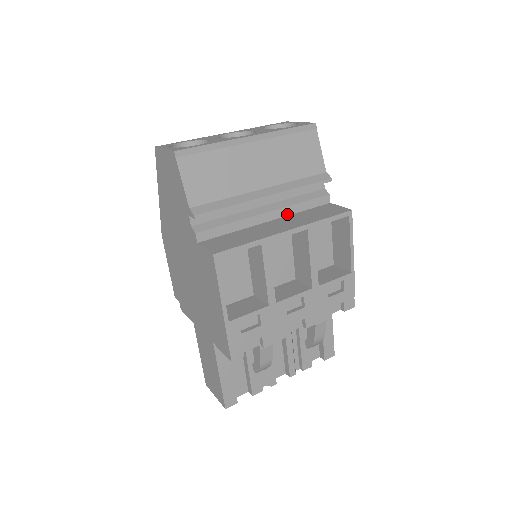
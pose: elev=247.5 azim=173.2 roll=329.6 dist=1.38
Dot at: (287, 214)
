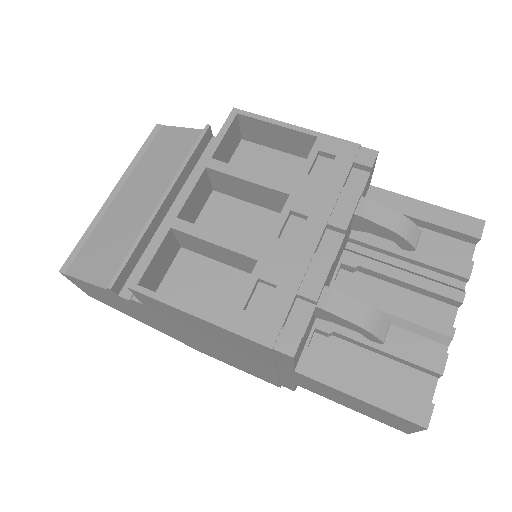
Dot at: occluded
